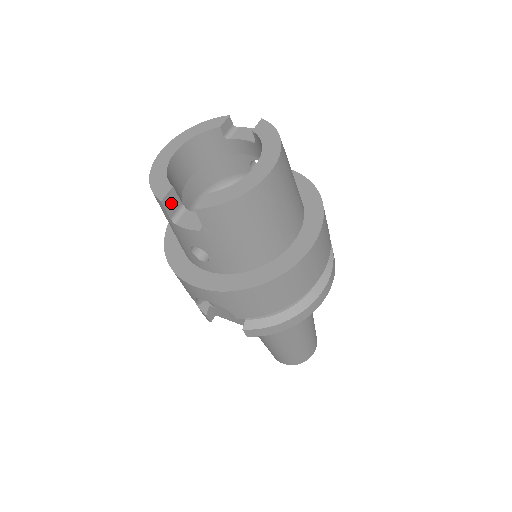
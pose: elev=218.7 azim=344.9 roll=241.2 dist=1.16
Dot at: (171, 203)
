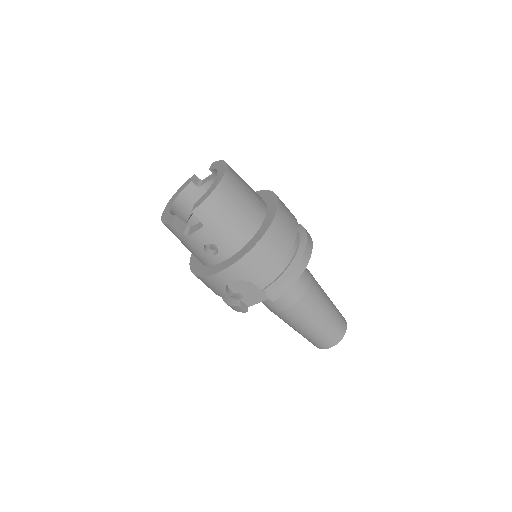
Dot at: (179, 224)
